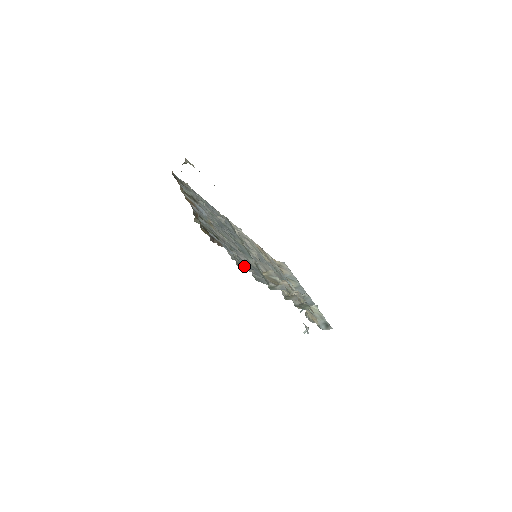
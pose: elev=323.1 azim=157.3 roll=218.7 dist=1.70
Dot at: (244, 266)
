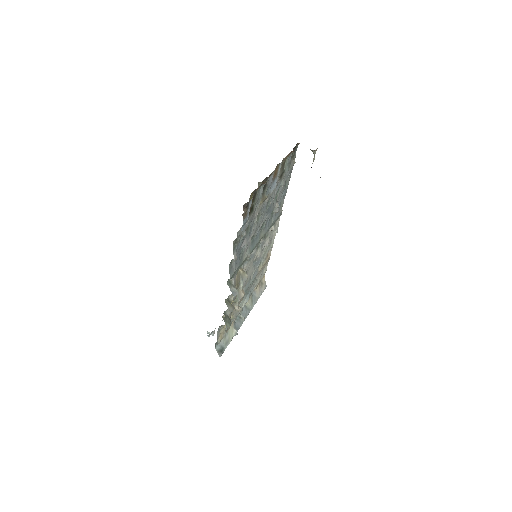
Dot at: (237, 248)
